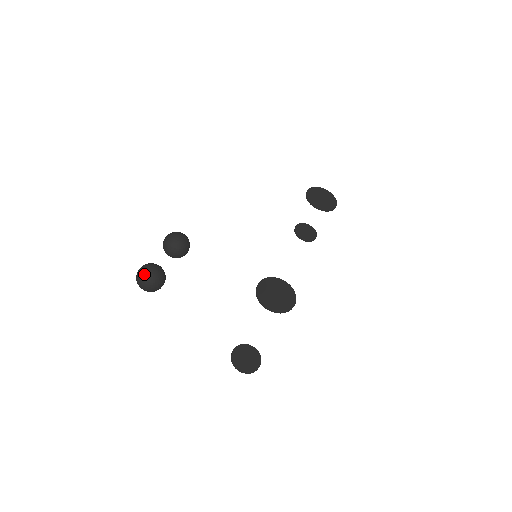
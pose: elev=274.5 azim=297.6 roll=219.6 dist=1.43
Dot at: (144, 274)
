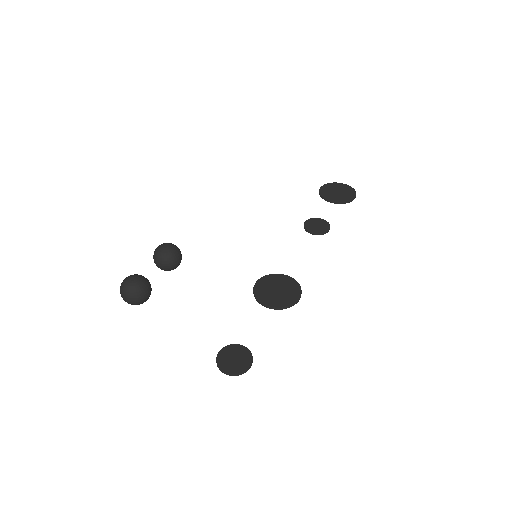
Dot at: (124, 285)
